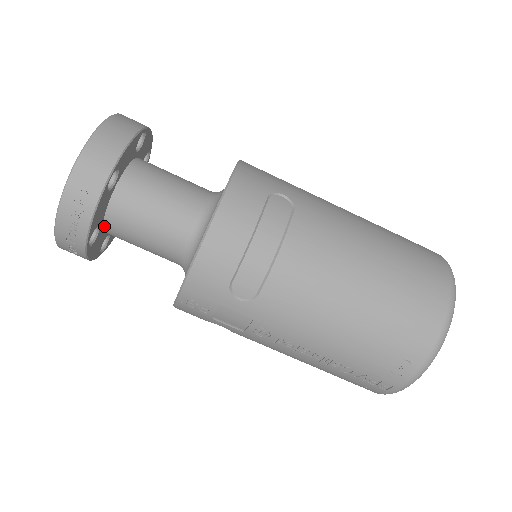
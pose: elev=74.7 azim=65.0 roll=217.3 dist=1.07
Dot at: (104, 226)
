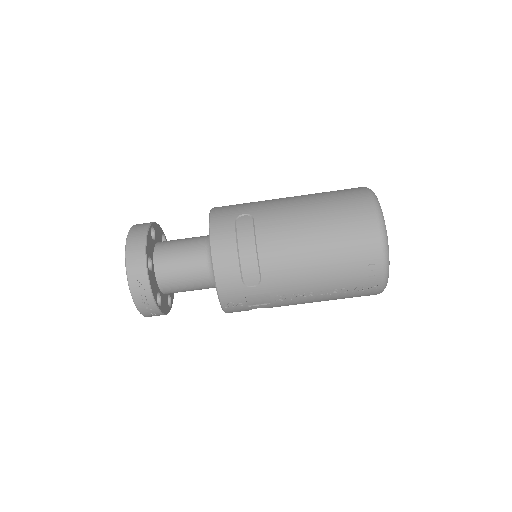
Dot at: (161, 291)
